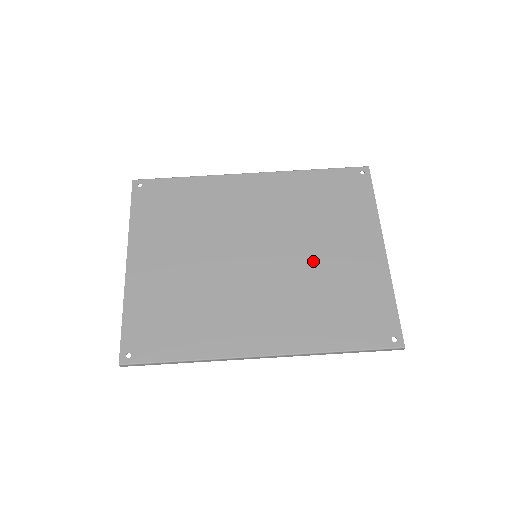
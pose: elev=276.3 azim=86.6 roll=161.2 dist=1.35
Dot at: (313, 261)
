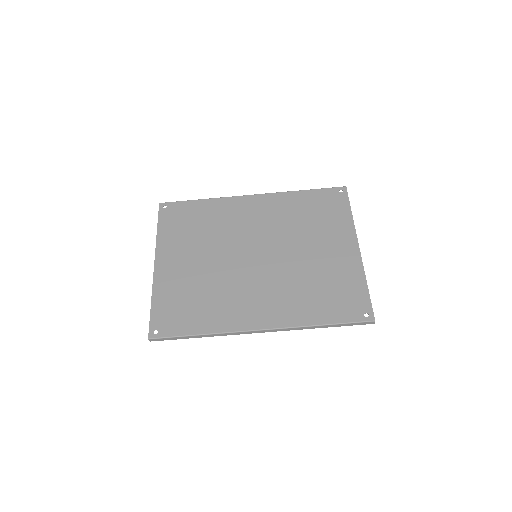
Dot at: (301, 258)
